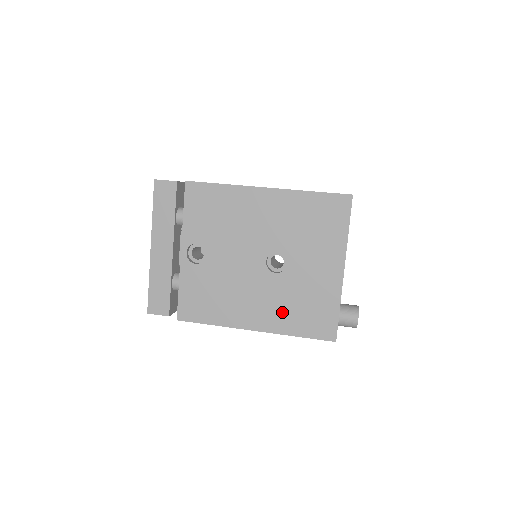
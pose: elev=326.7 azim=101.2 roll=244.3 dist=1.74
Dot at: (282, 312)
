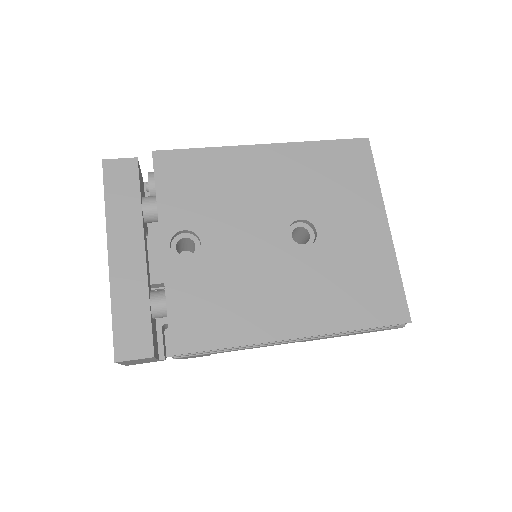
Dot at: (329, 299)
